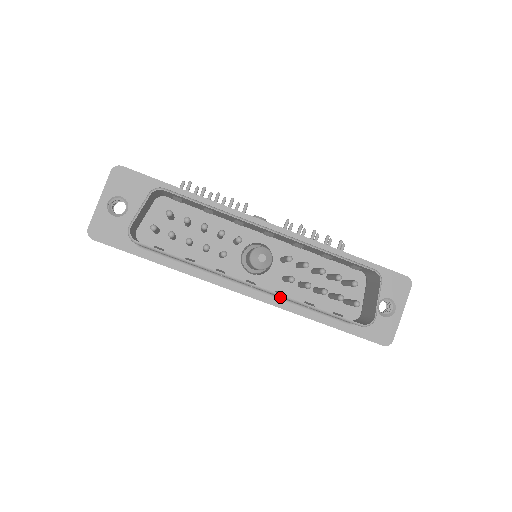
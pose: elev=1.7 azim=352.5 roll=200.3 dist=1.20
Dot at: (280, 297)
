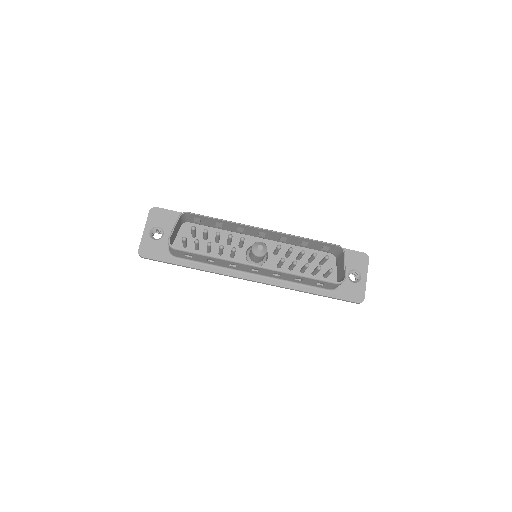
Dot at: (278, 278)
